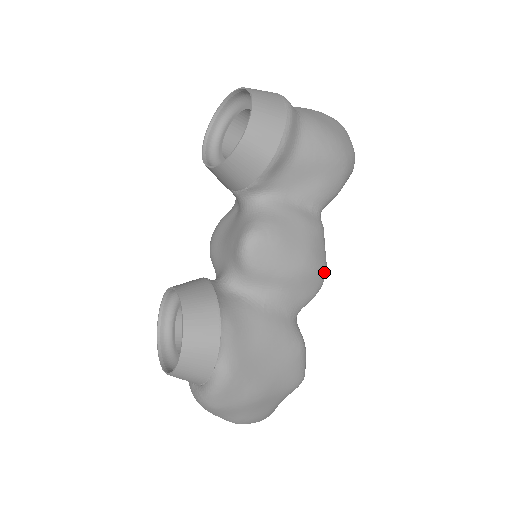
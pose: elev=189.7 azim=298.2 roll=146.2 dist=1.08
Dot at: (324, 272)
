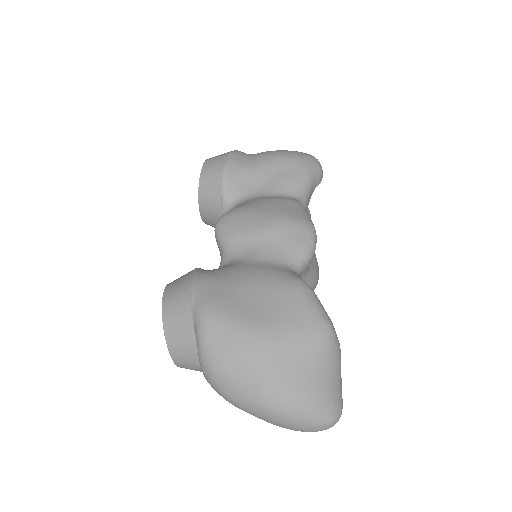
Dot at: (307, 224)
